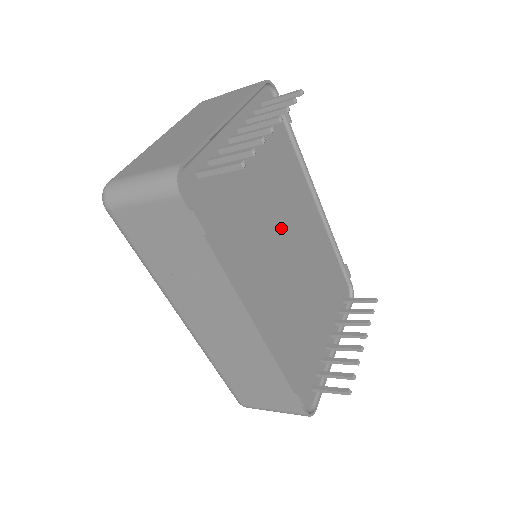
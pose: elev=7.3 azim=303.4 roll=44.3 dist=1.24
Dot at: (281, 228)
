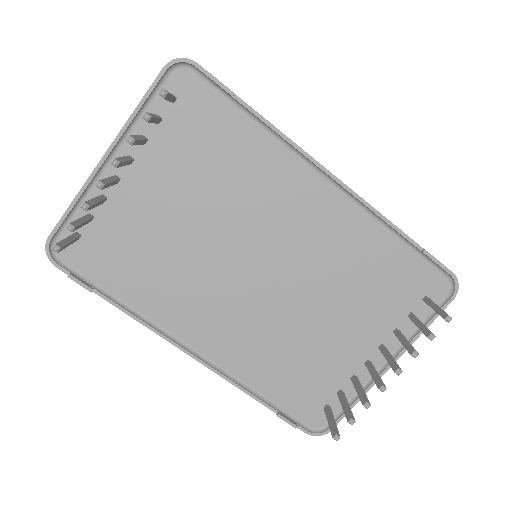
Dot at: (237, 243)
